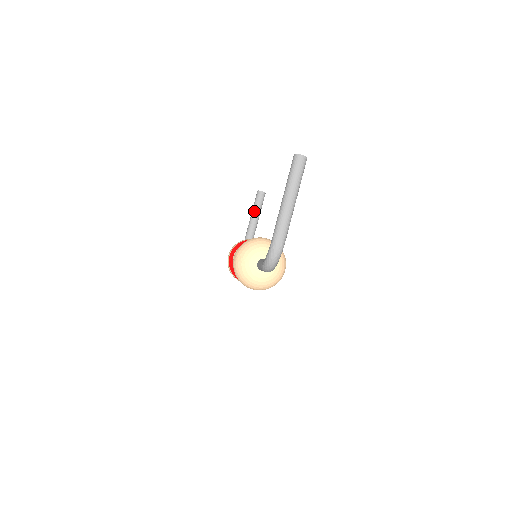
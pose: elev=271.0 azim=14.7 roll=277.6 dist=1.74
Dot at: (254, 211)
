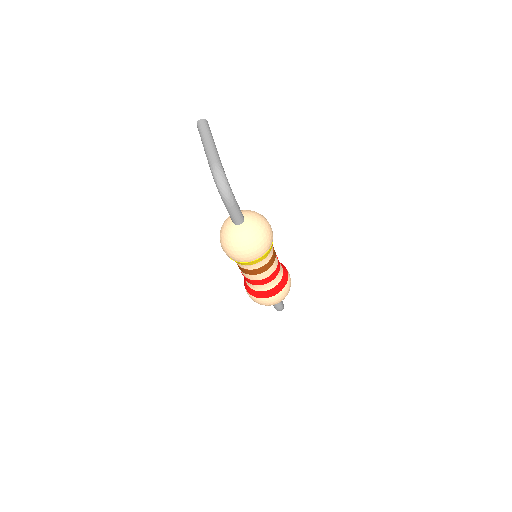
Dot at: occluded
